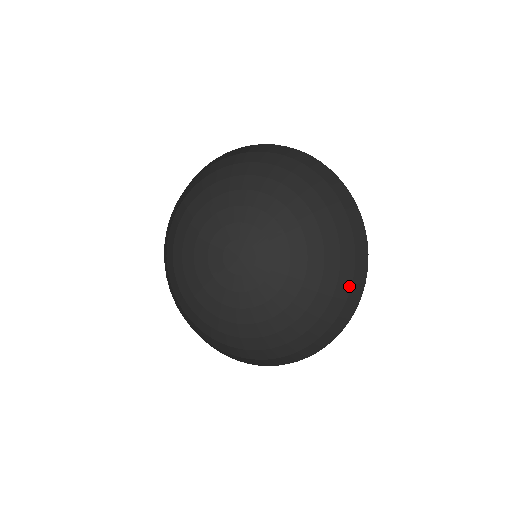
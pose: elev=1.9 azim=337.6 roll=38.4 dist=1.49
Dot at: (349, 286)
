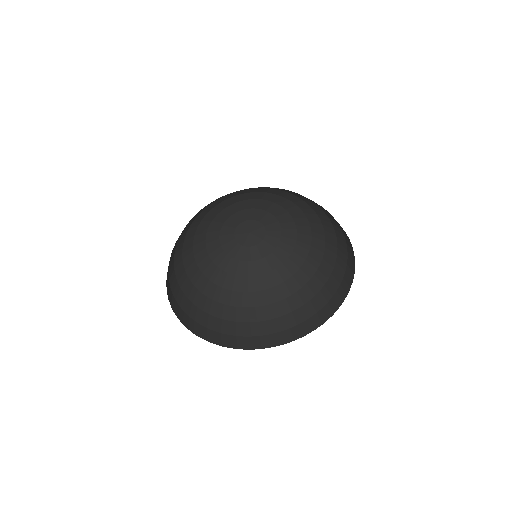
Dot at: (341, 232)
